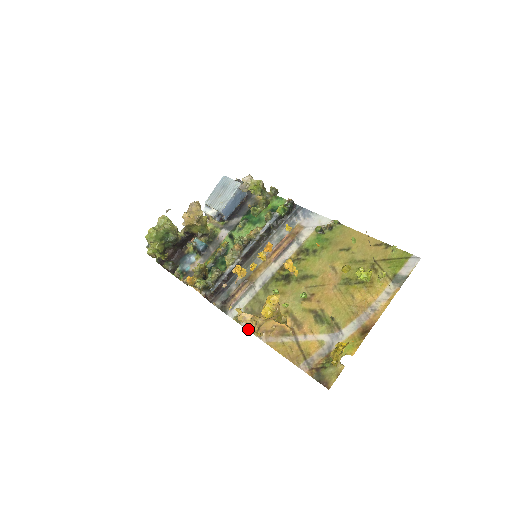
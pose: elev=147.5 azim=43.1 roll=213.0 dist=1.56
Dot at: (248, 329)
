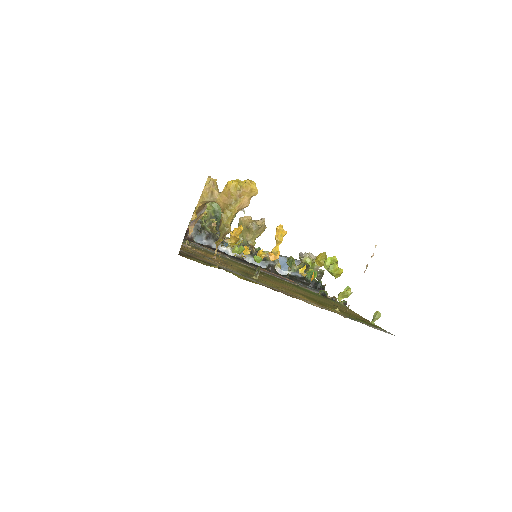
Dot at: occluded
